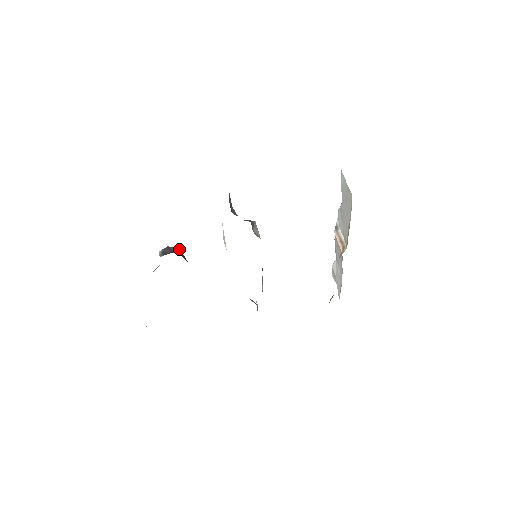
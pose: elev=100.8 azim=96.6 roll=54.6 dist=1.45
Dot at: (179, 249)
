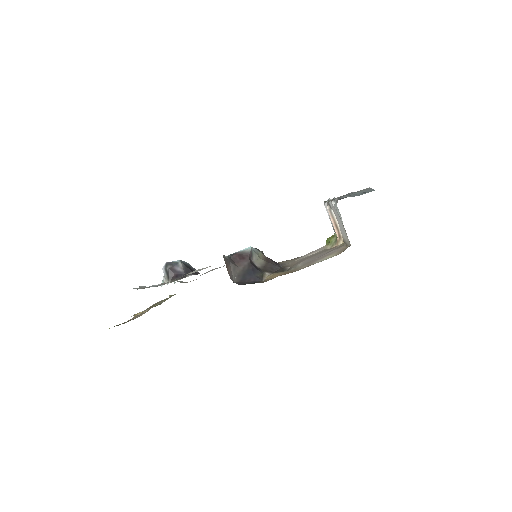
Dot at: (180, 263)
